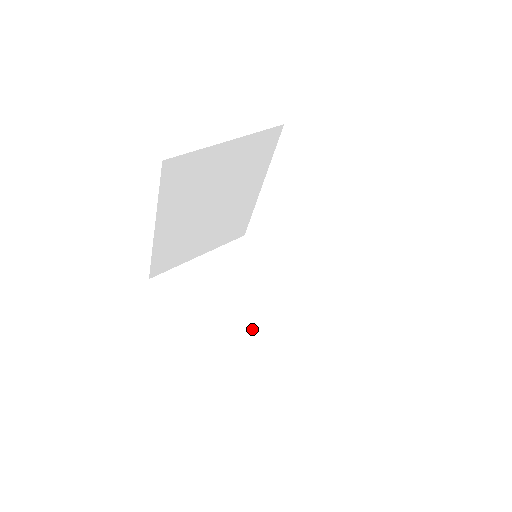
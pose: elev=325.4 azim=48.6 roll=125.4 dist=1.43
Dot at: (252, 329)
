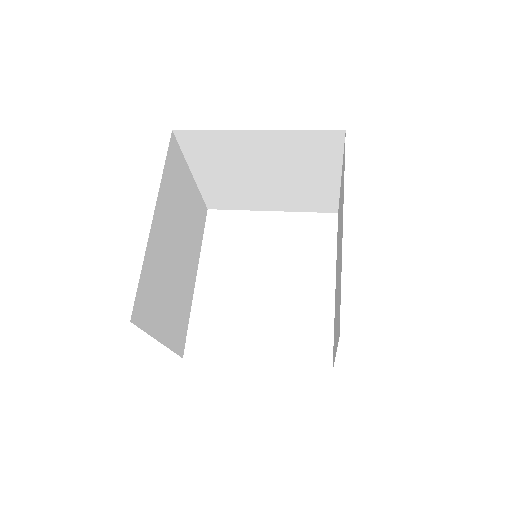
Dot at: occluded
